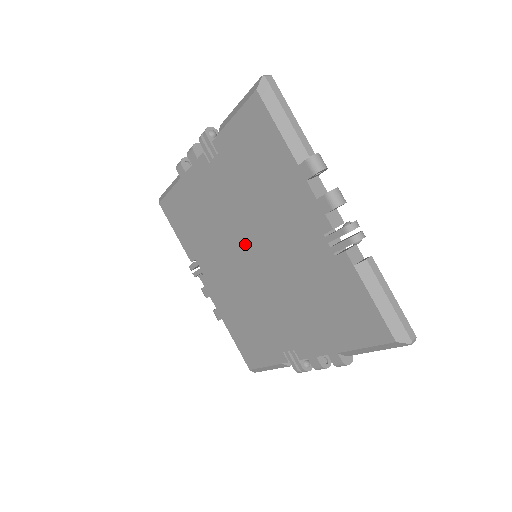
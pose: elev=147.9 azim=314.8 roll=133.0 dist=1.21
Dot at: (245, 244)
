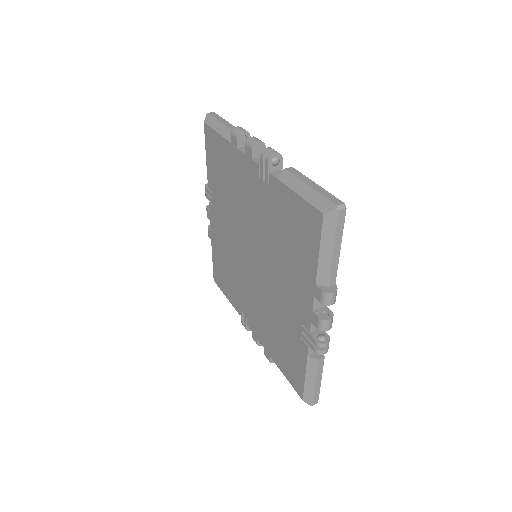
Dot at: (245, 249)
